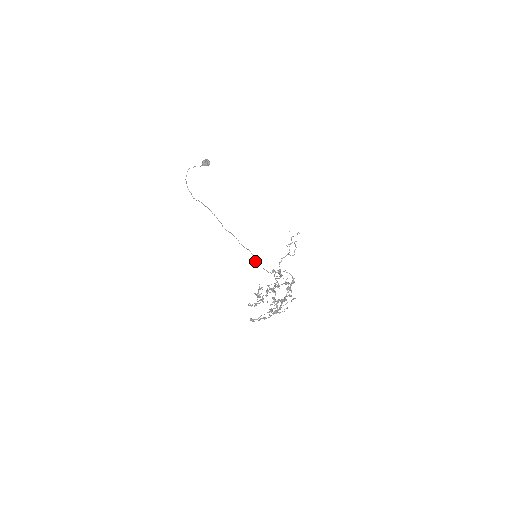
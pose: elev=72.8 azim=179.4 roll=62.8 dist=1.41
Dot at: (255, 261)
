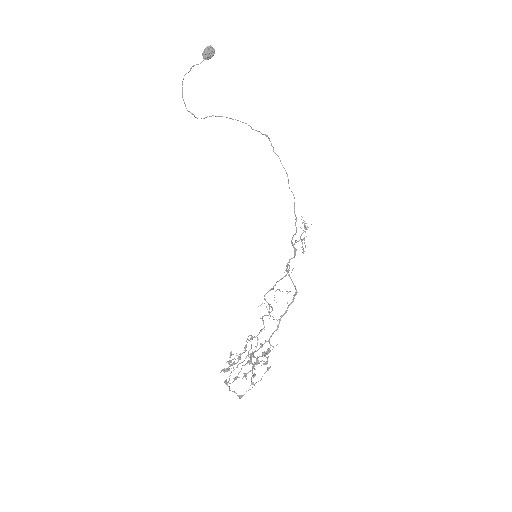
Dot at: (289, 187)
